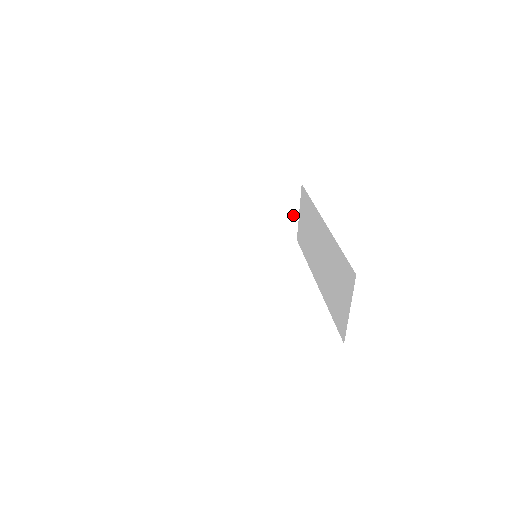
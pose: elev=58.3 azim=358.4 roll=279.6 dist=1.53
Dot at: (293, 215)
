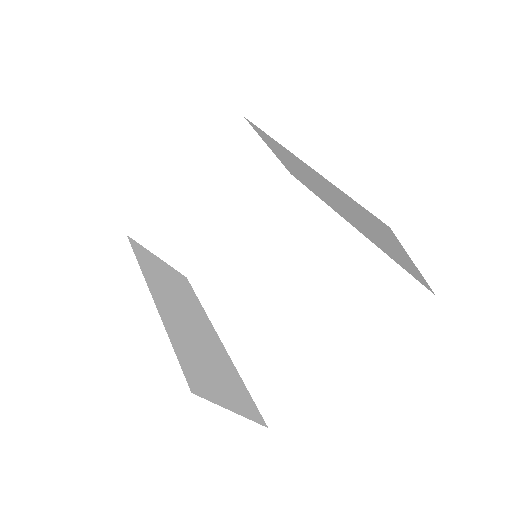
Dot at: (264, 155)
